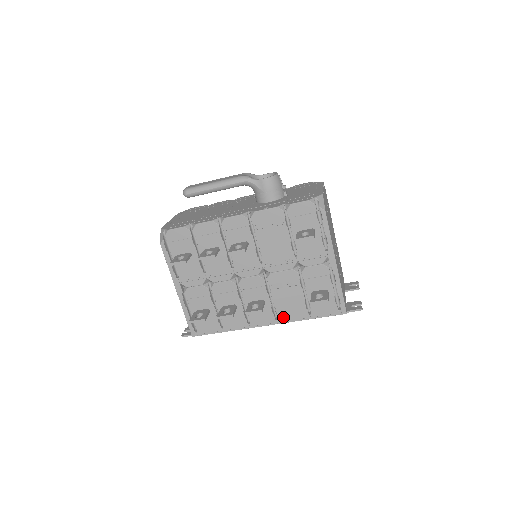
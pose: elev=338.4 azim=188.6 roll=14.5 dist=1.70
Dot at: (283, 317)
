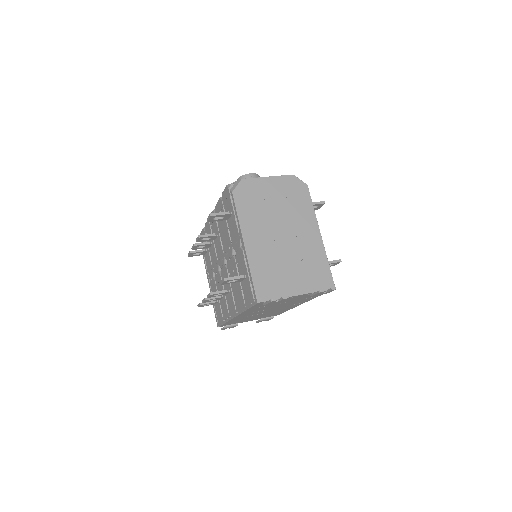
Dot at: (238, 308)
